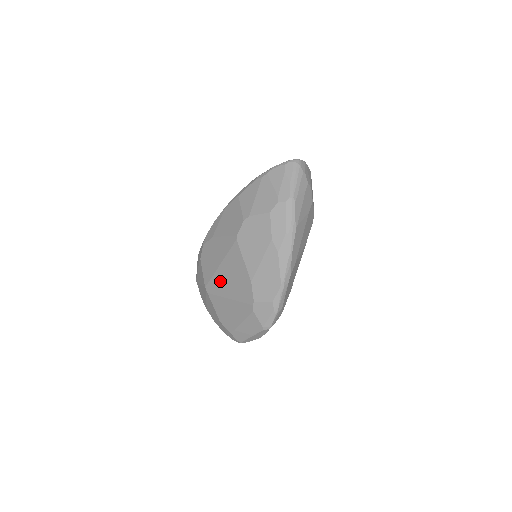
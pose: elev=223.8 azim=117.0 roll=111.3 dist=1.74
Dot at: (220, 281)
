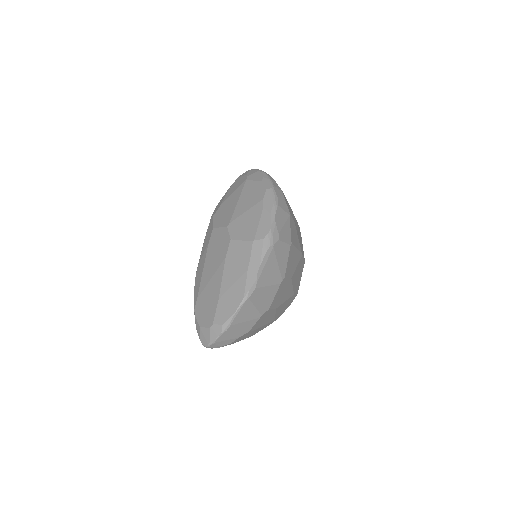
Dot at: occluded
